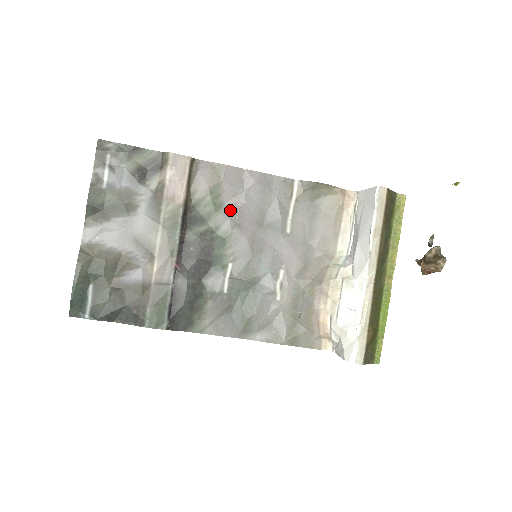
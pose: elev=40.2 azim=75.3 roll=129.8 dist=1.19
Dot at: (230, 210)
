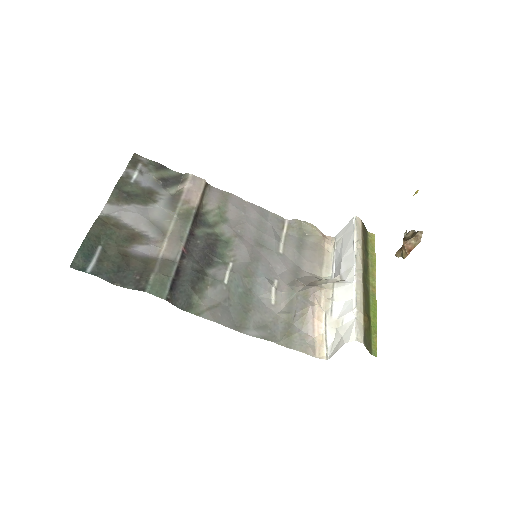
Dot at: (233, 224)
